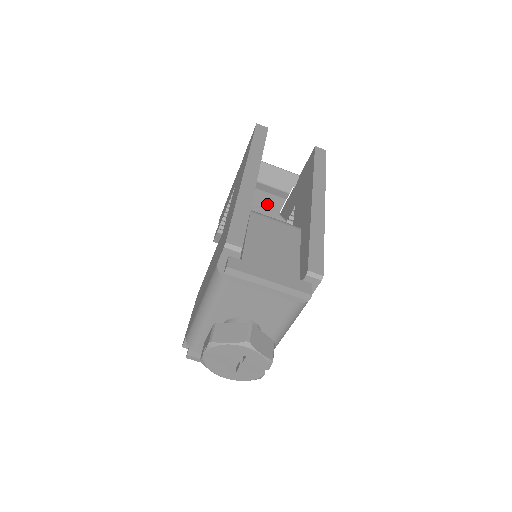
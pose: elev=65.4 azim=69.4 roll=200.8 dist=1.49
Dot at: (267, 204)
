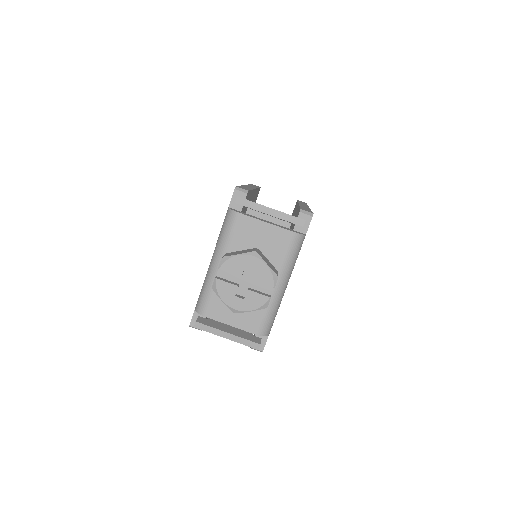
Dot at: occluded
